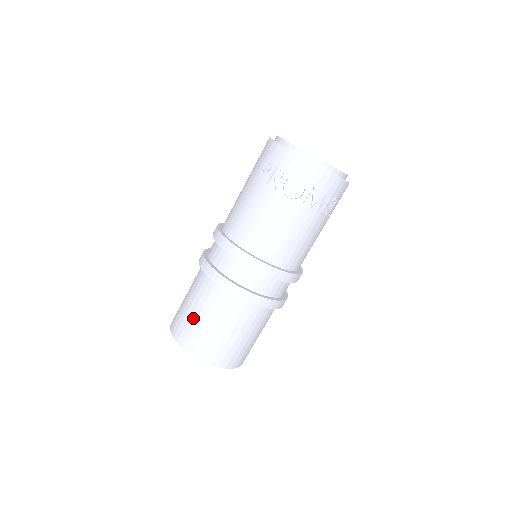
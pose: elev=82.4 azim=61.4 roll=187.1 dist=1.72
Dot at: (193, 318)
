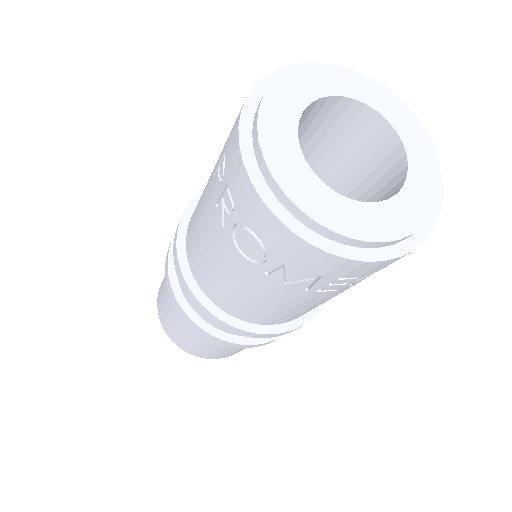
Dot at: (163, 299)
